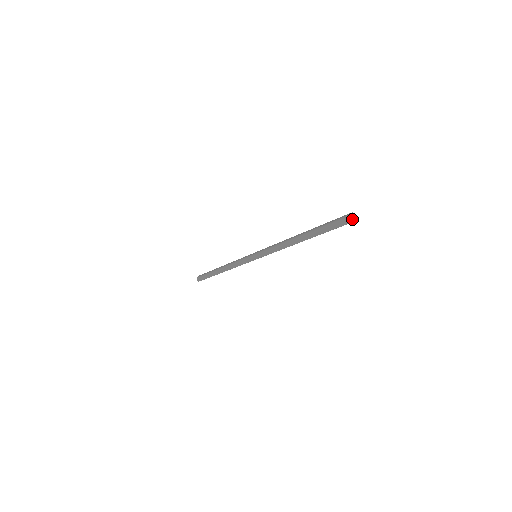
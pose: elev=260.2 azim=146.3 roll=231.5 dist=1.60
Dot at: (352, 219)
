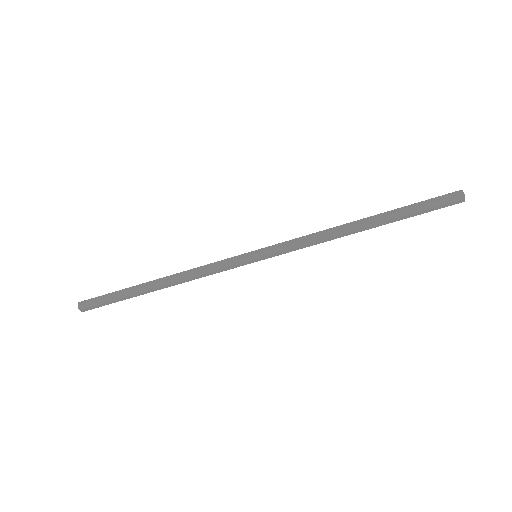
Dot at: (461, 197)
